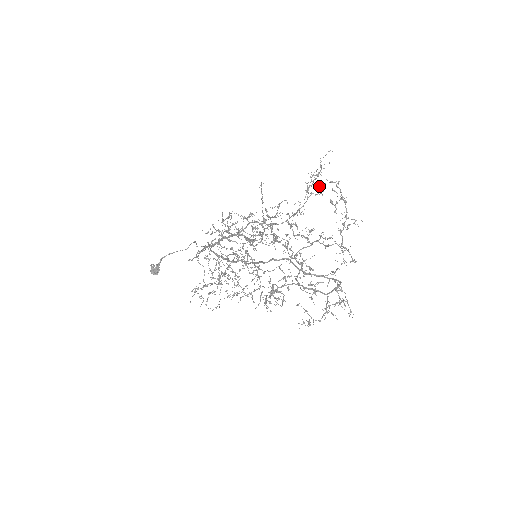
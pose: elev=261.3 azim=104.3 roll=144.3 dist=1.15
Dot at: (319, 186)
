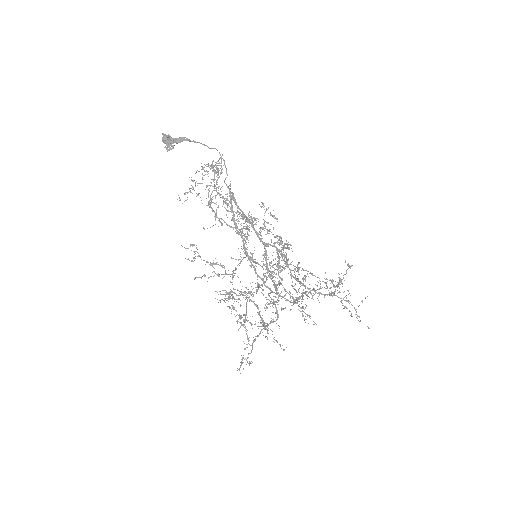
Dot at: (340, 279)
